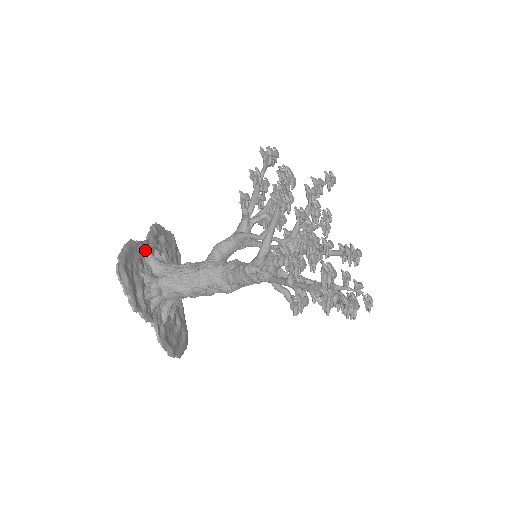
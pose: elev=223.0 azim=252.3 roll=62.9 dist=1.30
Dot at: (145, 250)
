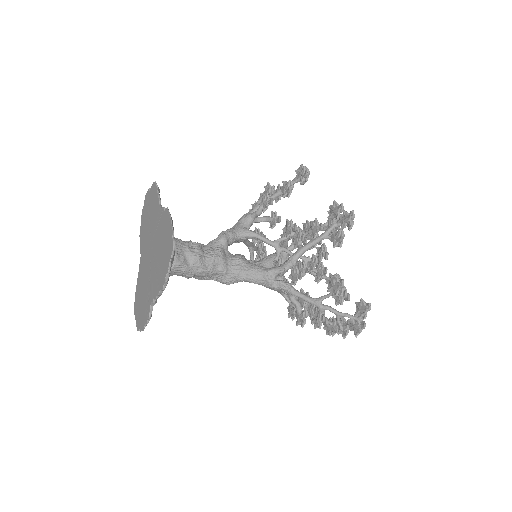
Dot at: occluded
